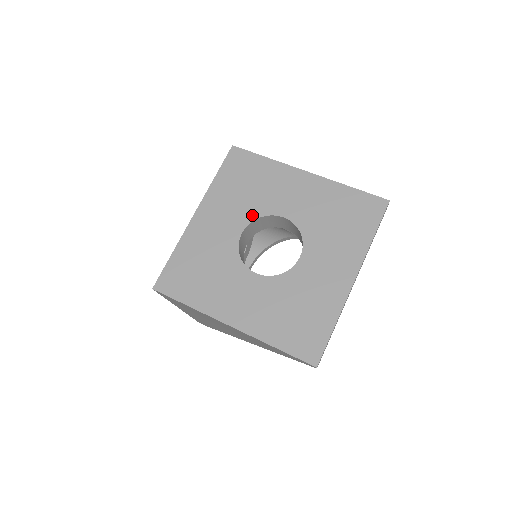
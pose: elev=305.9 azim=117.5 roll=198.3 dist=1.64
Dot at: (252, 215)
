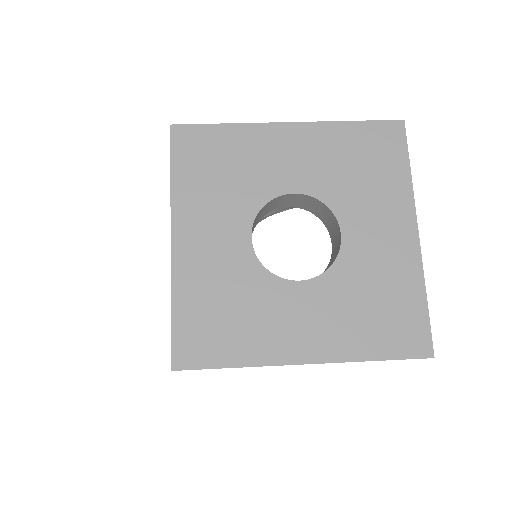
Dot at: (251, 208)
